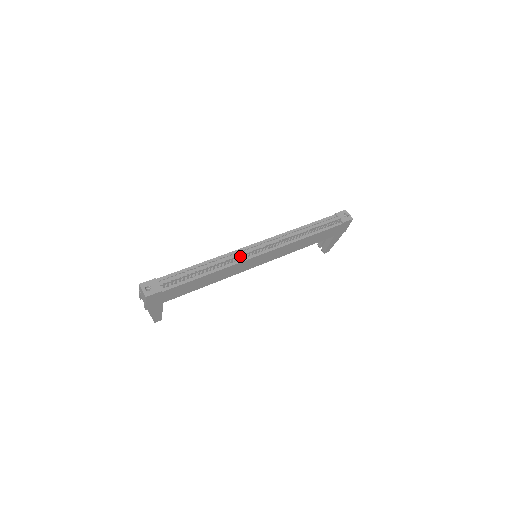
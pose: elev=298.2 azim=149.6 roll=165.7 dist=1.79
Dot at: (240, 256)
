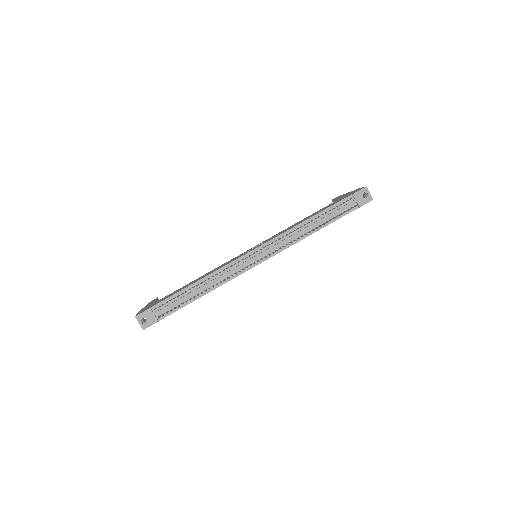
Dot at: (237, 269)
